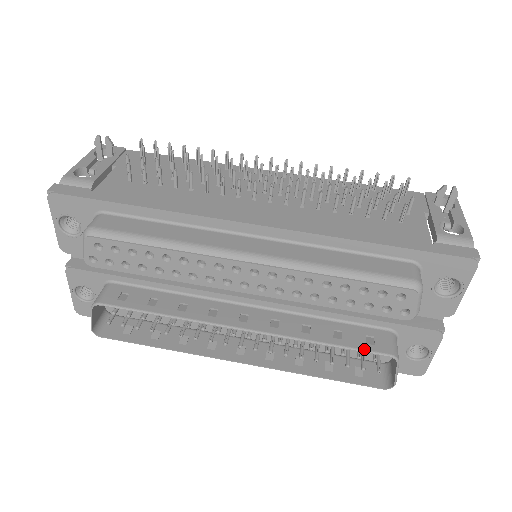
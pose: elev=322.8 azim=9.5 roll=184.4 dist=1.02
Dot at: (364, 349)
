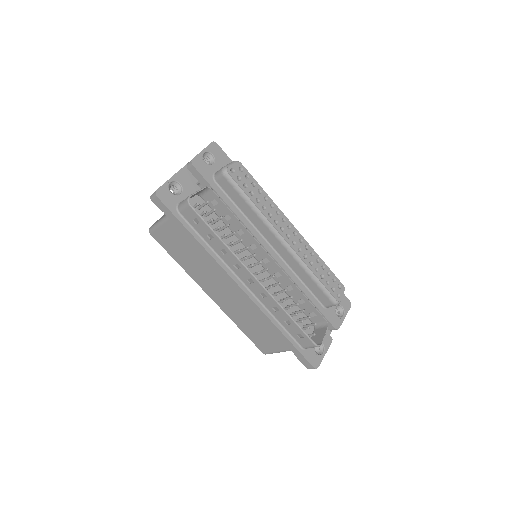
Dot at: occluded
